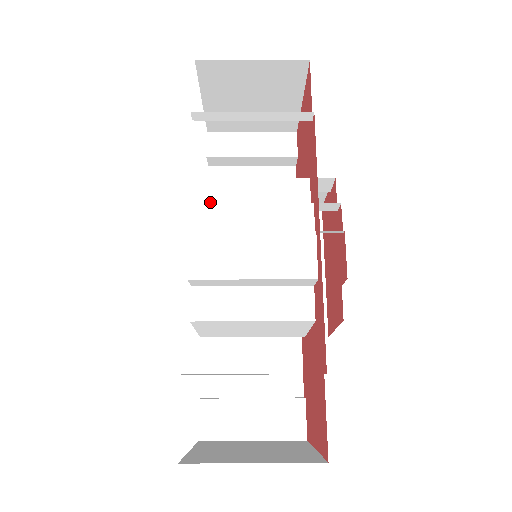
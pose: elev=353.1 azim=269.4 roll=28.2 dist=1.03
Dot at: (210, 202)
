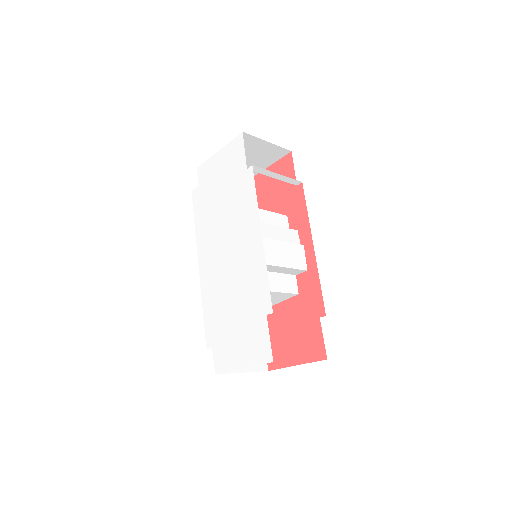
Dot at: occluded
